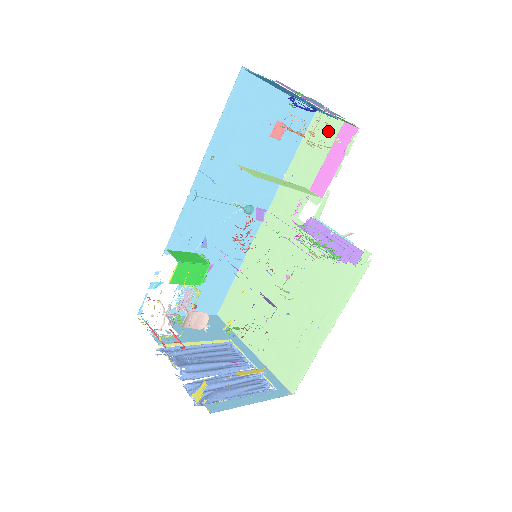
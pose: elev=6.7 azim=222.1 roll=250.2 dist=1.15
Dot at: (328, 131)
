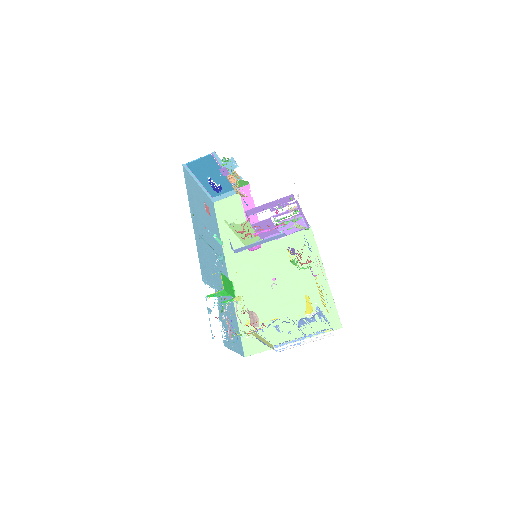
Dot at: (230, 204)
